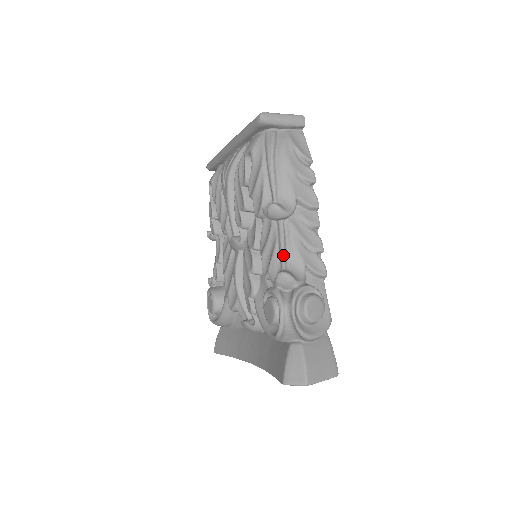
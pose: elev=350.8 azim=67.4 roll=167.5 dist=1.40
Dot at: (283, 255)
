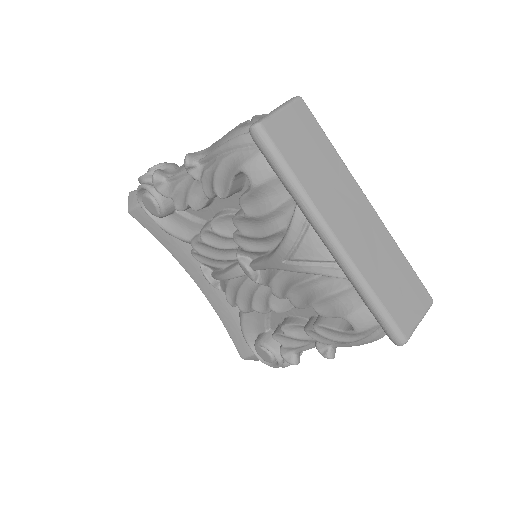
Dot at: occluded
